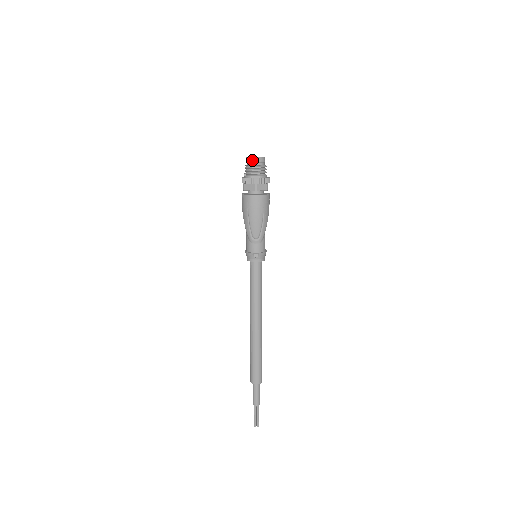
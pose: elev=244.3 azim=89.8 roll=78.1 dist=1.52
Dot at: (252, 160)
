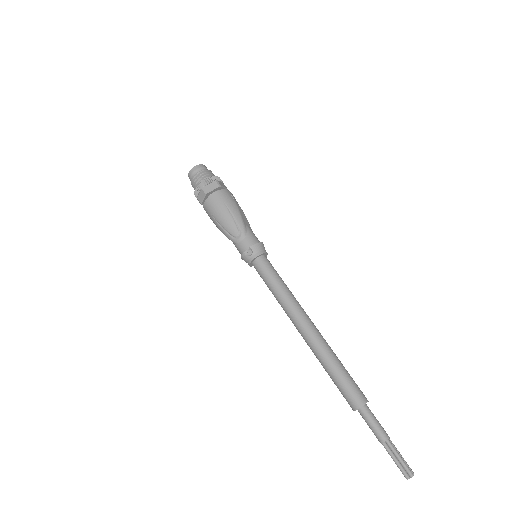
Dot at: (190, 174)
